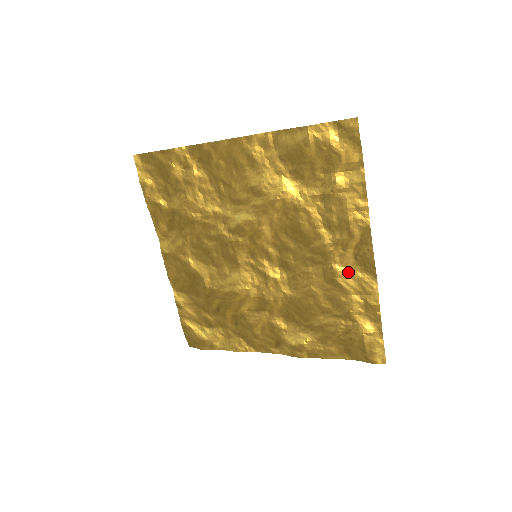
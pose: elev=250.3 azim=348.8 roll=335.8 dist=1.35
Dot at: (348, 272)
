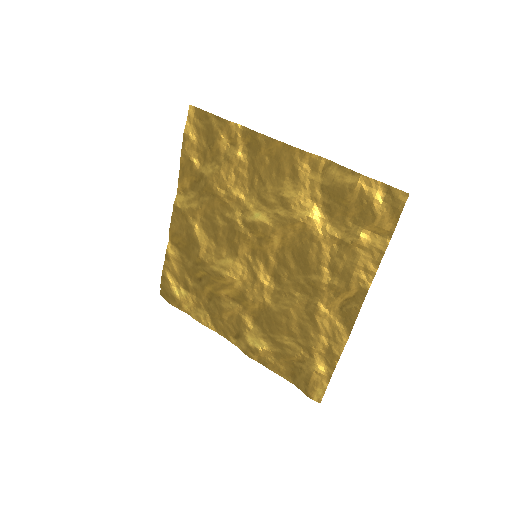
Dot at: (328, 315)
